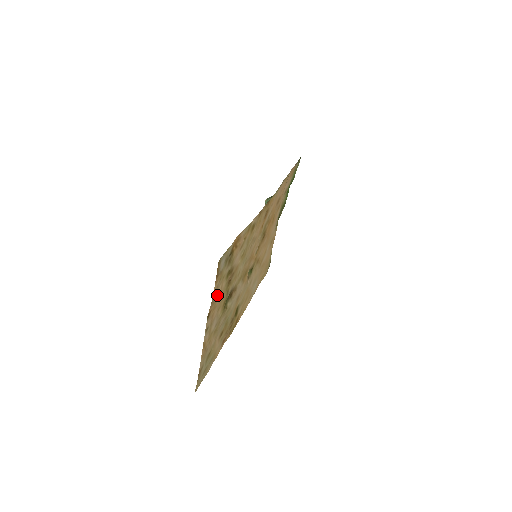
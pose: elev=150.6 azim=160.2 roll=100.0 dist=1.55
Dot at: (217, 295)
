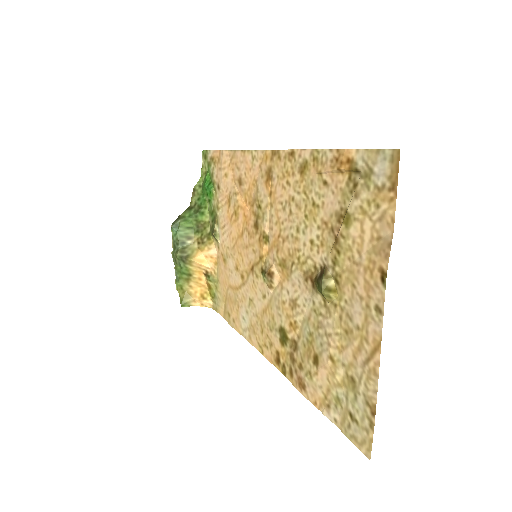
Dot at: (374, 239)
